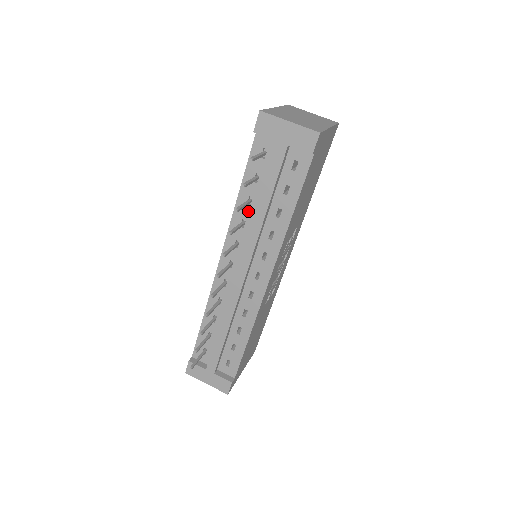
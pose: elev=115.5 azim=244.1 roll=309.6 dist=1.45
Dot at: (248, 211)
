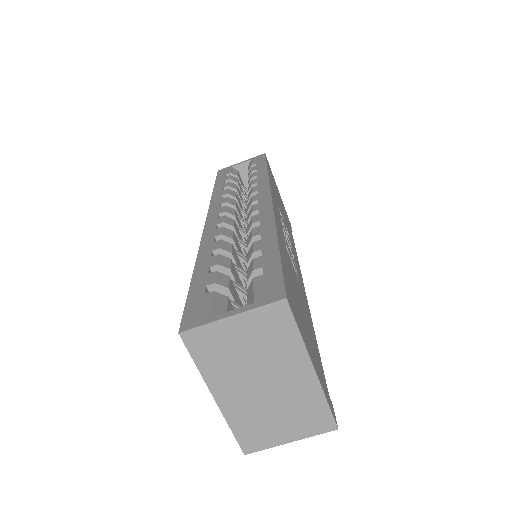
Dot at: occluded
